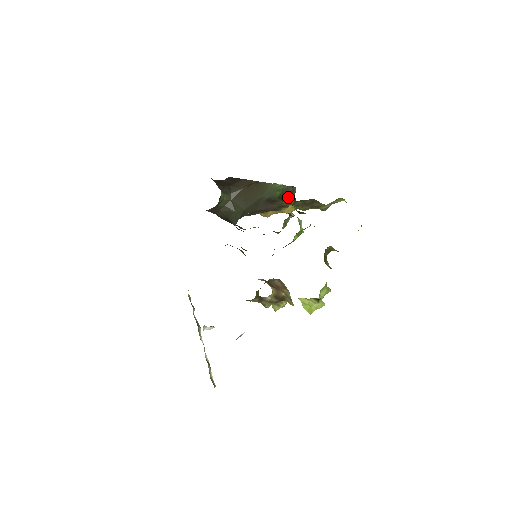
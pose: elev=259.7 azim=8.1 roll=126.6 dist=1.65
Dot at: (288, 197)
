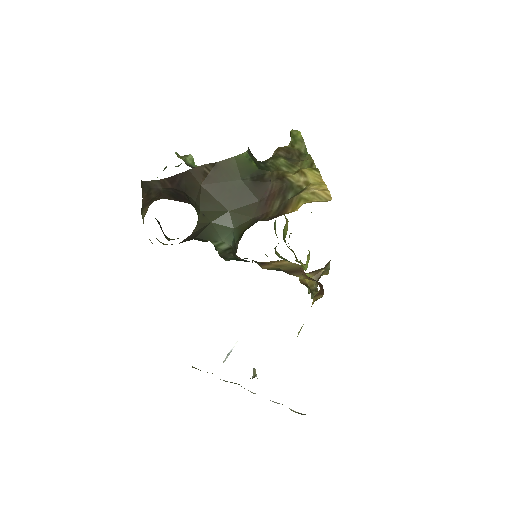
Dot at: (260, 162)
